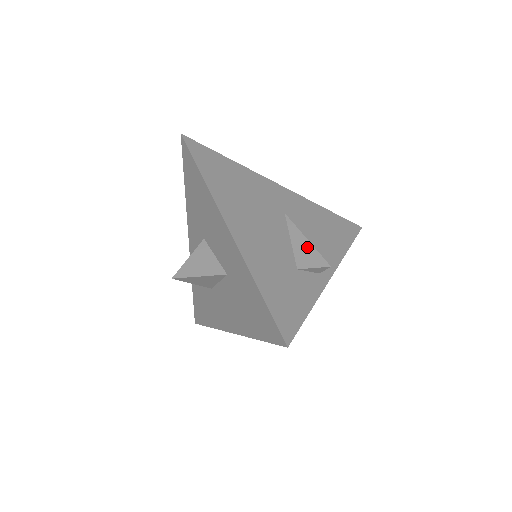
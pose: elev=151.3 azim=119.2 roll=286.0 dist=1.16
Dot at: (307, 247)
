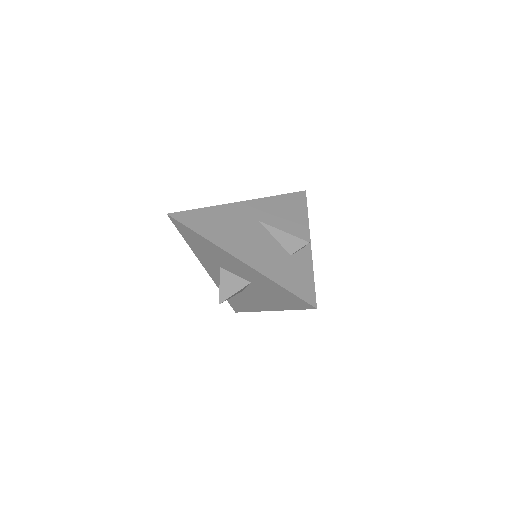
Dot at: (287, 237)
